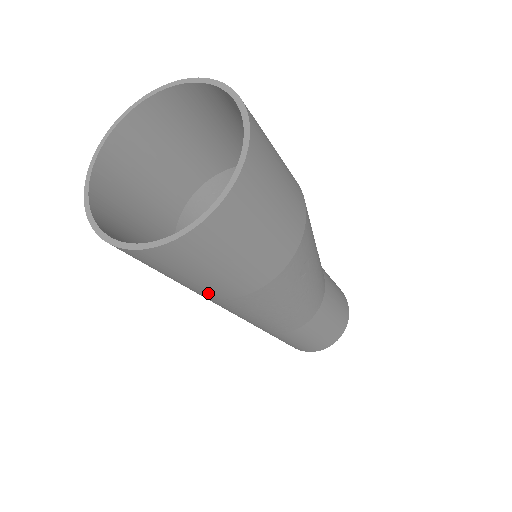
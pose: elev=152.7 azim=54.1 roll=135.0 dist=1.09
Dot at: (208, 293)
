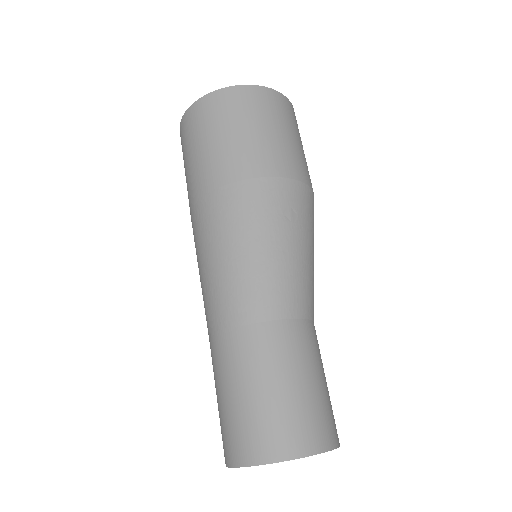
Dot at: (208, 178)
